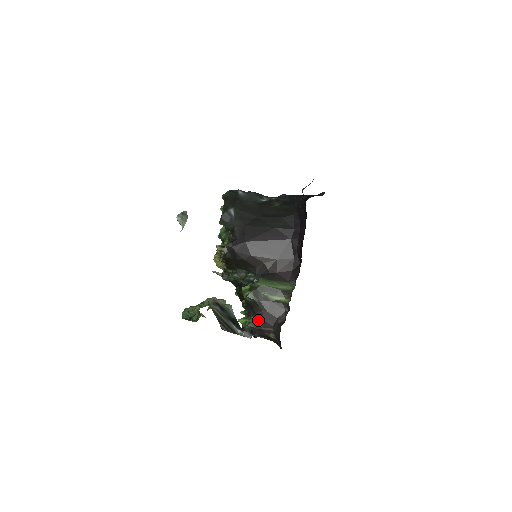
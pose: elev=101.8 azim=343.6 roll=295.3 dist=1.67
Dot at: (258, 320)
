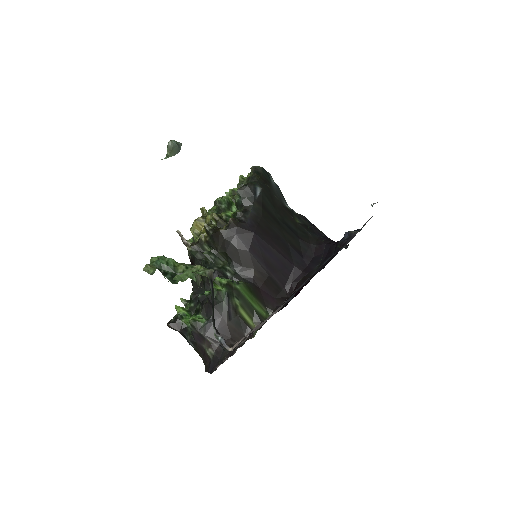
Dot at: (209, 324)
